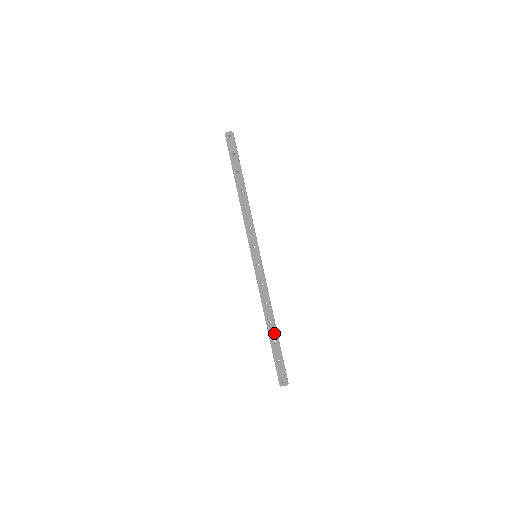
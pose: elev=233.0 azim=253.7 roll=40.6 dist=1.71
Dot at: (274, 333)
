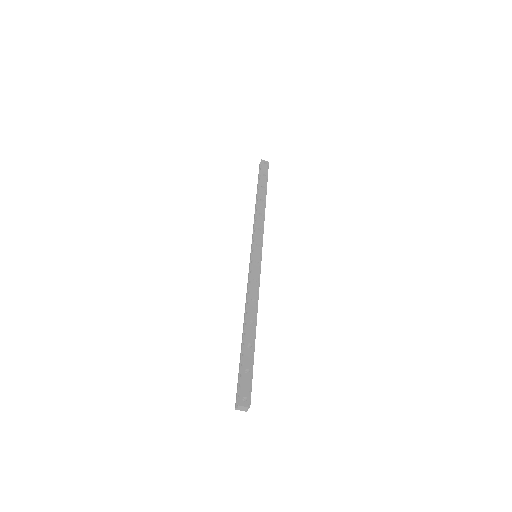
Dot at: (253, 336)
